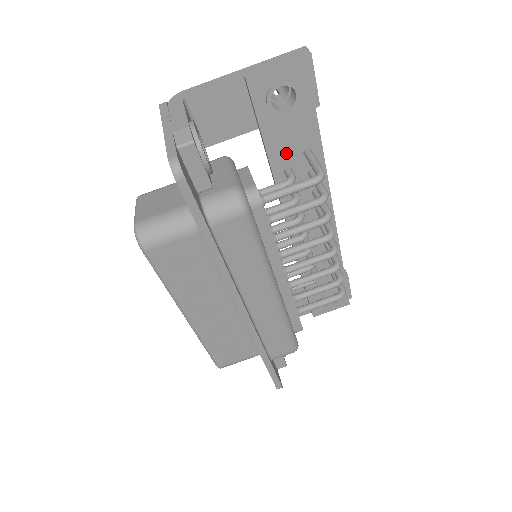
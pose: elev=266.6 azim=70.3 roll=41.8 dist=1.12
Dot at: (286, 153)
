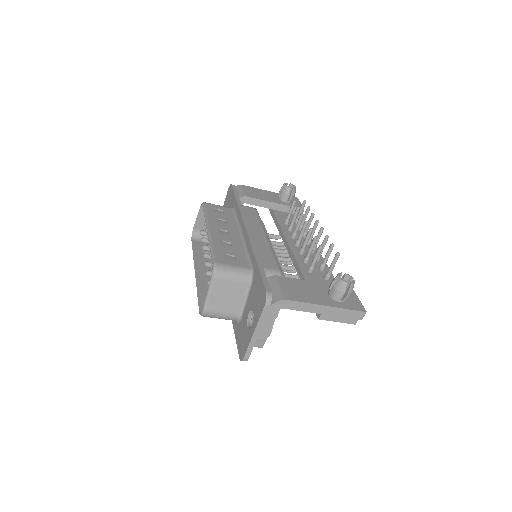
Dot at: occluded
